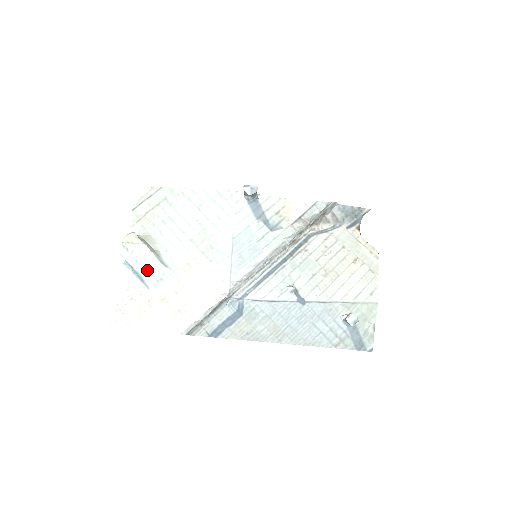
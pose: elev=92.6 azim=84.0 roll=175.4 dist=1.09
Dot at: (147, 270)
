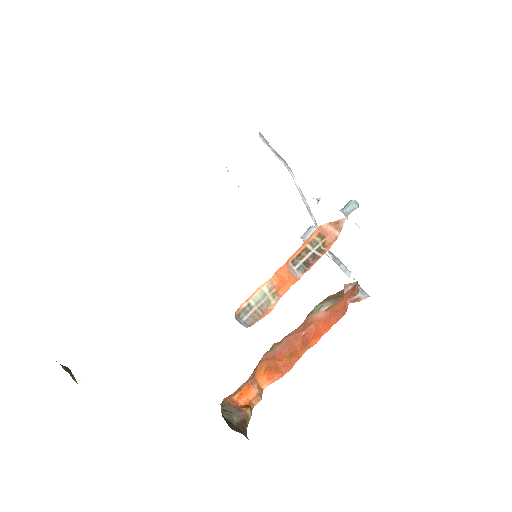
Dot at: occluded
